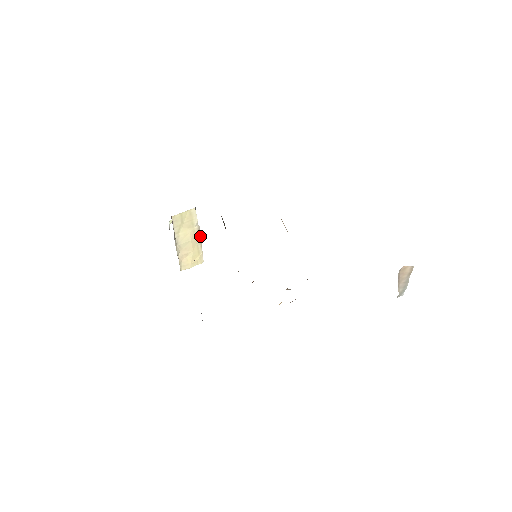
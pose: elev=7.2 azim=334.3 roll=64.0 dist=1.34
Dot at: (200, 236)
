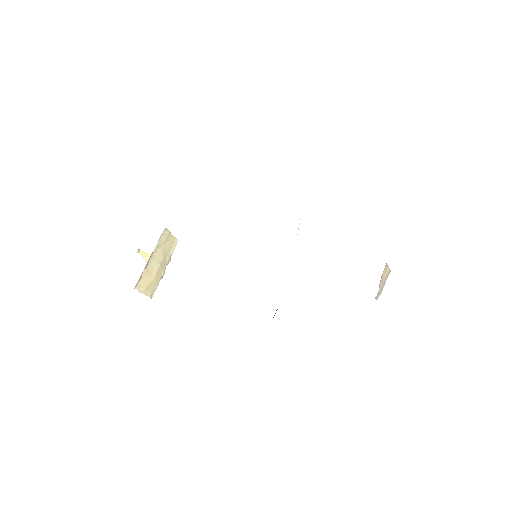
Dot at: (165, 269)
